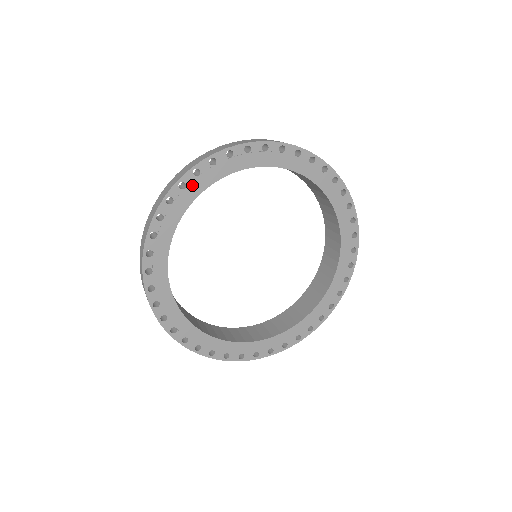
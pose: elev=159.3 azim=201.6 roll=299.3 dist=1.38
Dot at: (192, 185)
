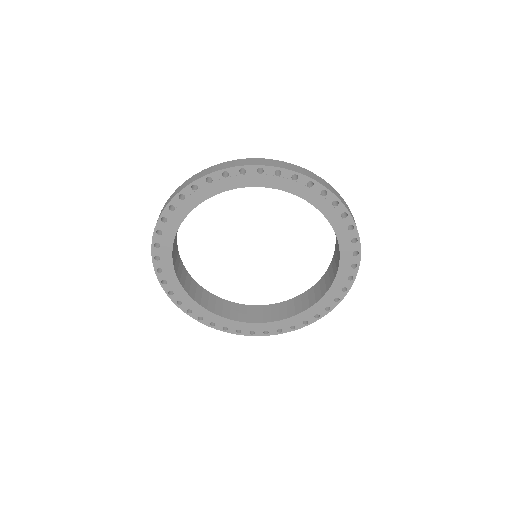
Dot at: (250, 176)
